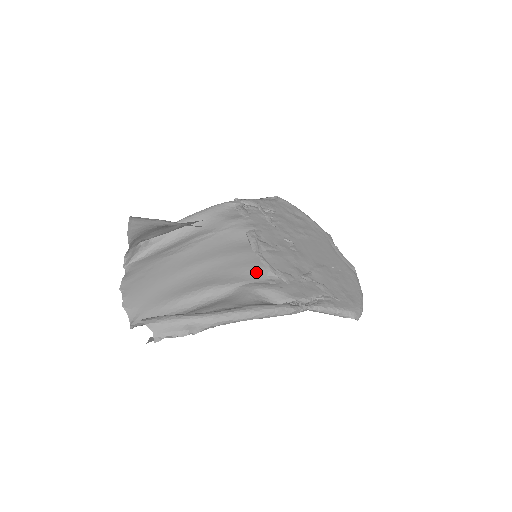
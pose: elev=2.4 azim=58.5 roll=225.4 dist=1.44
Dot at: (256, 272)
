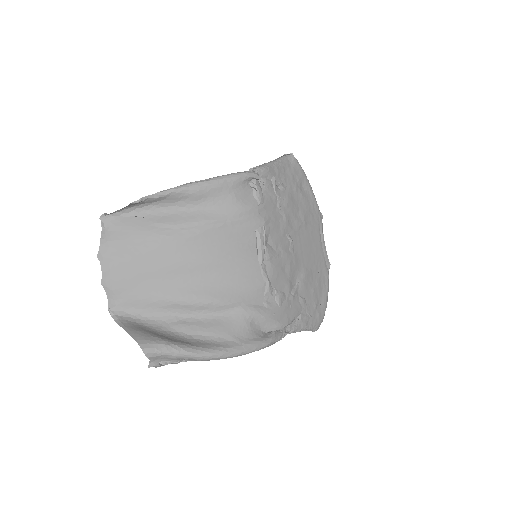
Dot at: (256, 291)
